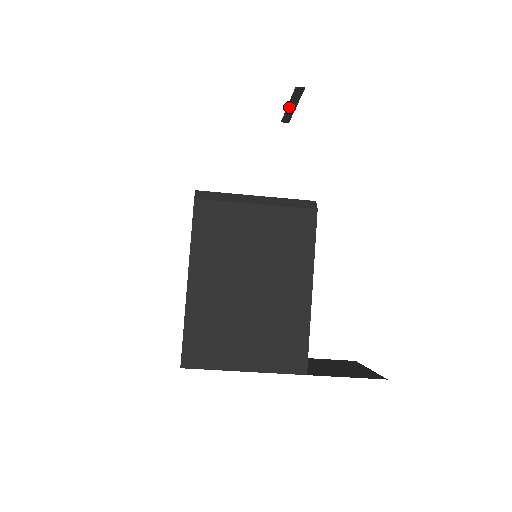
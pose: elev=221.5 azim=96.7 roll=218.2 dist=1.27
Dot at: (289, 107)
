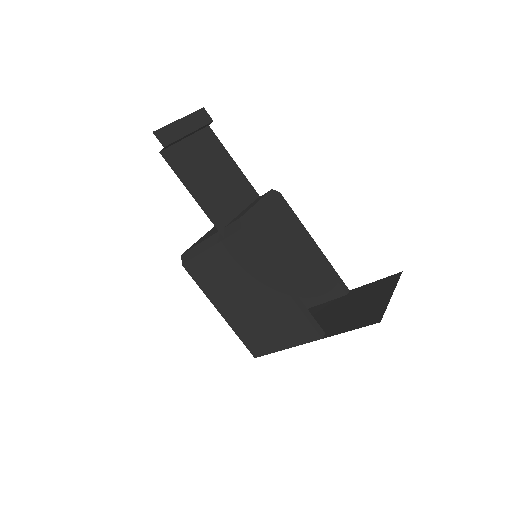
Dot at: (188, 136)
